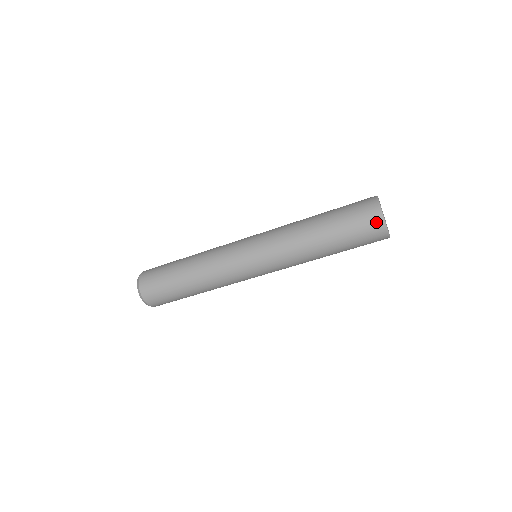
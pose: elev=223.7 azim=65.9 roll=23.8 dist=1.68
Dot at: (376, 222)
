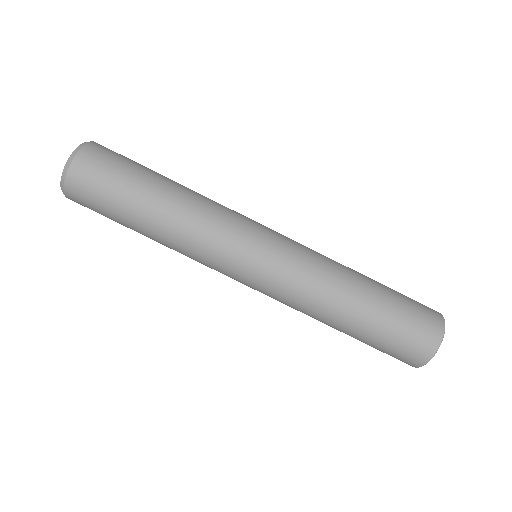
Dot at: (429, 343)
